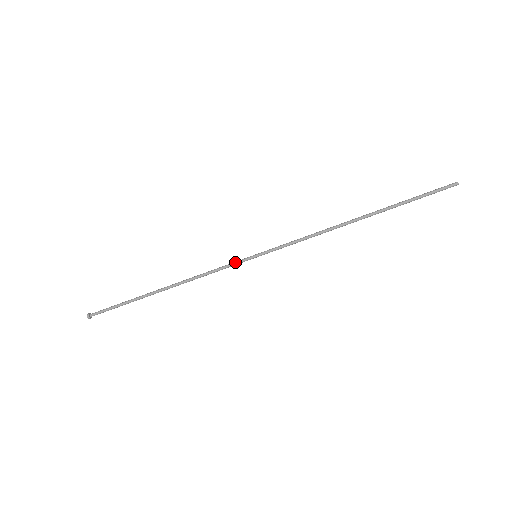
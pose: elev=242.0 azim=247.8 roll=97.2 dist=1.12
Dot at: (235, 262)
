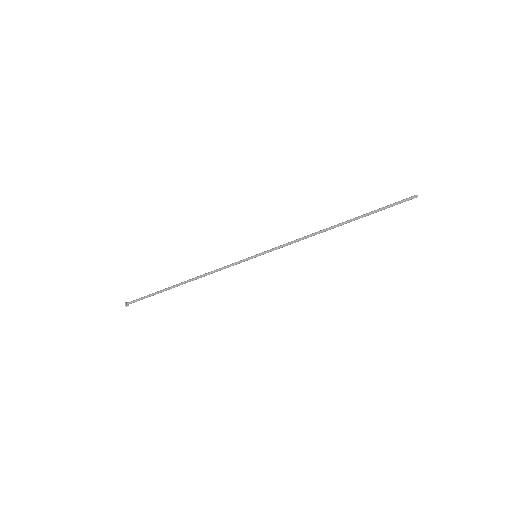
Dot at: (239, 261)
